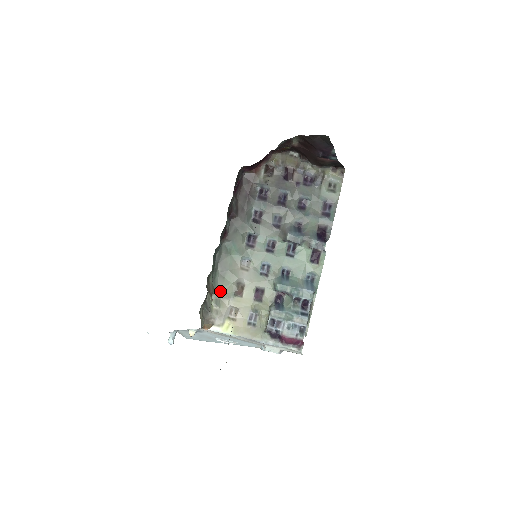
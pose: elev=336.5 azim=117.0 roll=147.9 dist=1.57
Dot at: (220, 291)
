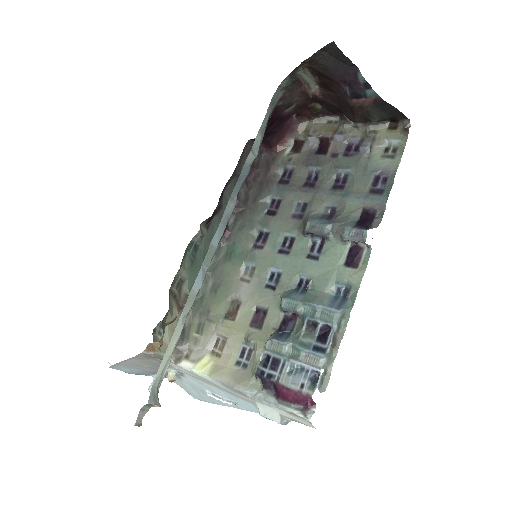
Dot at: (207, 311)
